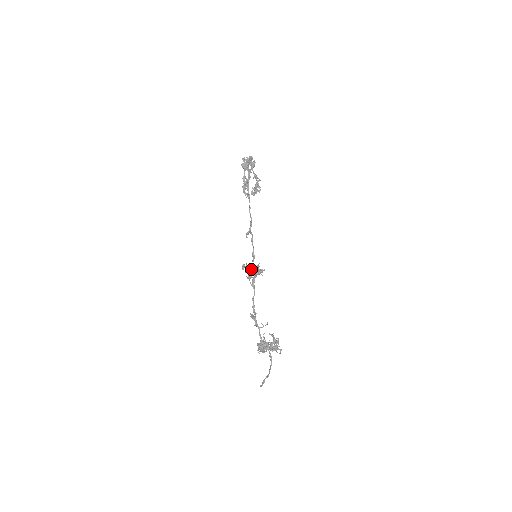
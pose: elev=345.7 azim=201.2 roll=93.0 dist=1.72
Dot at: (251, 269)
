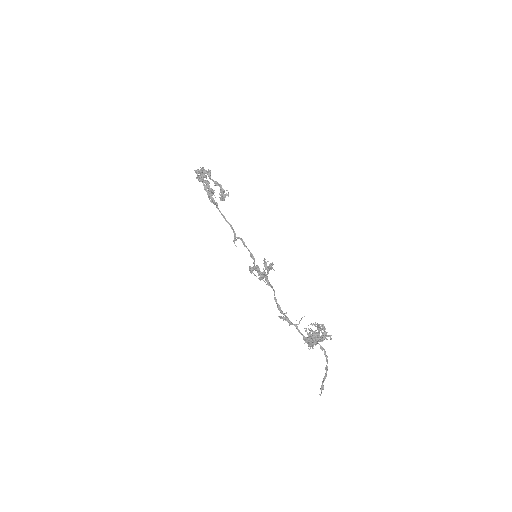
Dot at: occluded
